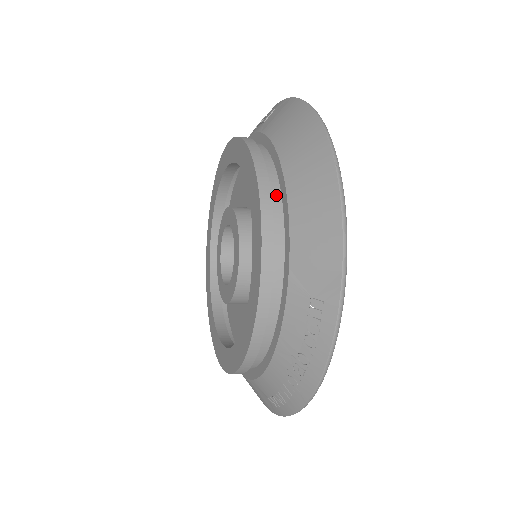
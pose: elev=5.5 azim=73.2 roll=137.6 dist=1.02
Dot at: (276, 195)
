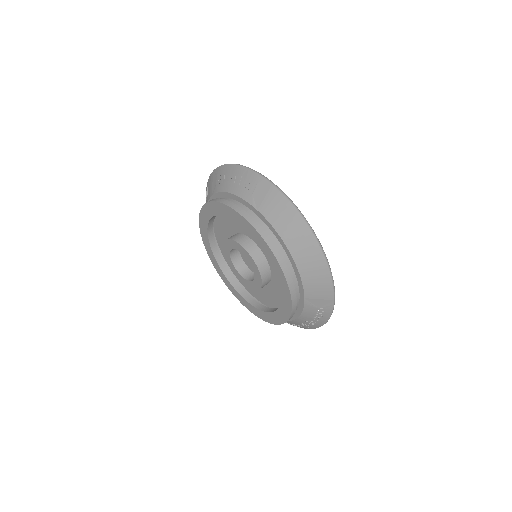
Dot at: (289, 265)
